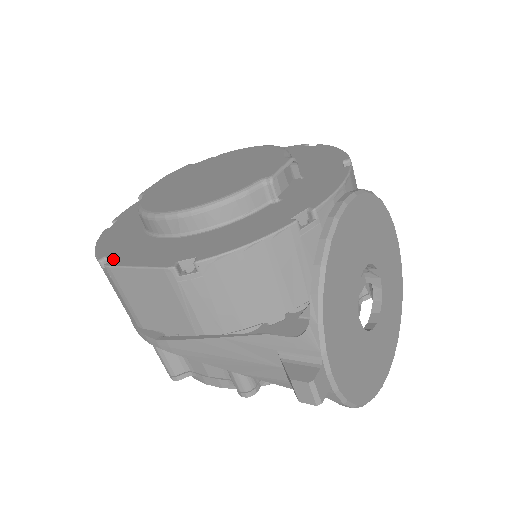
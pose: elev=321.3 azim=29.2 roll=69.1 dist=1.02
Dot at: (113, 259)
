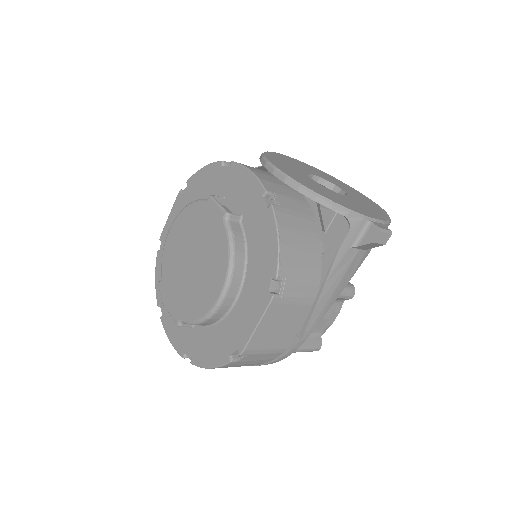
Dot at: (237, 348)
